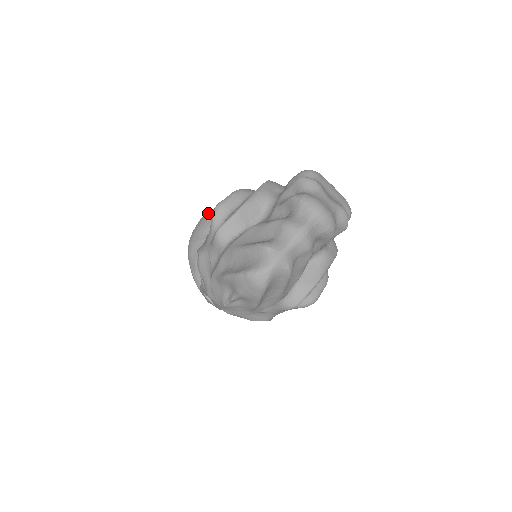
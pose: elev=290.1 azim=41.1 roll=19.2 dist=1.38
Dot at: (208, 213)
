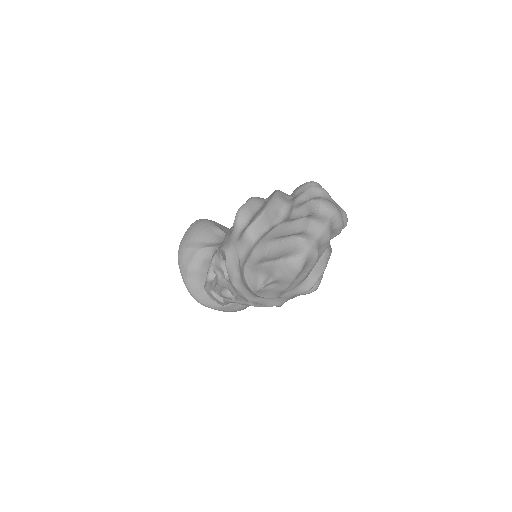
Dot at: (195, 224)
